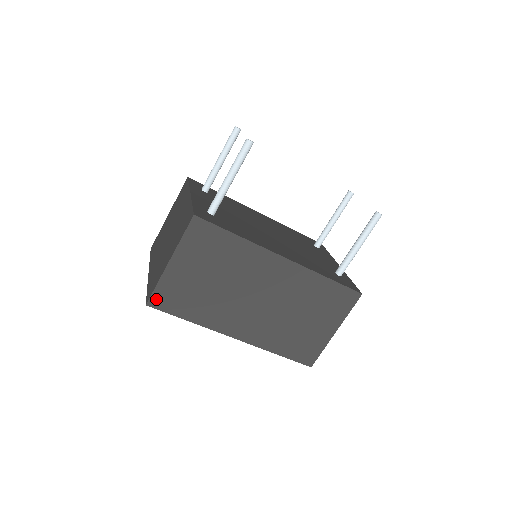
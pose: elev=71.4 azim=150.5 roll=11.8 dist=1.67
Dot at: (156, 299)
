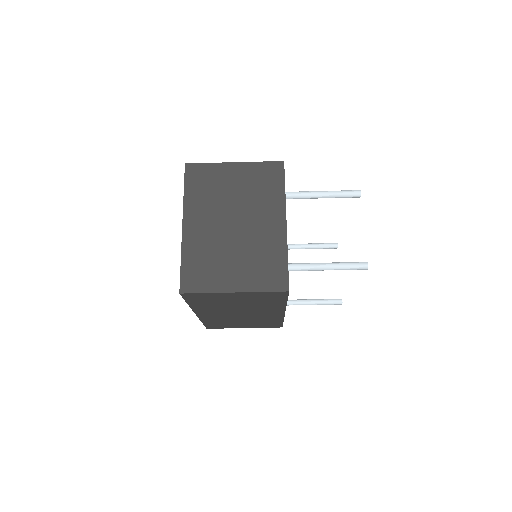
Dot at: (191, 295)
